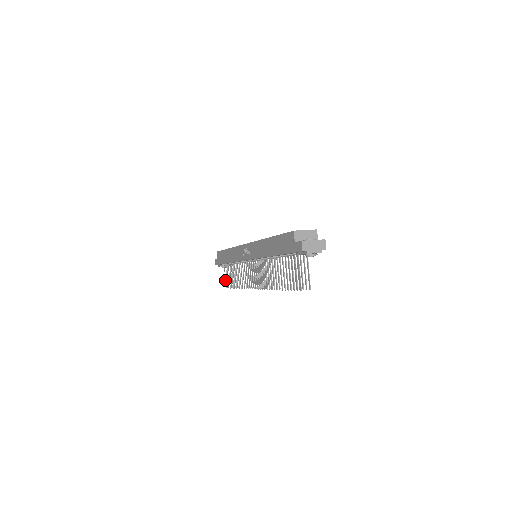
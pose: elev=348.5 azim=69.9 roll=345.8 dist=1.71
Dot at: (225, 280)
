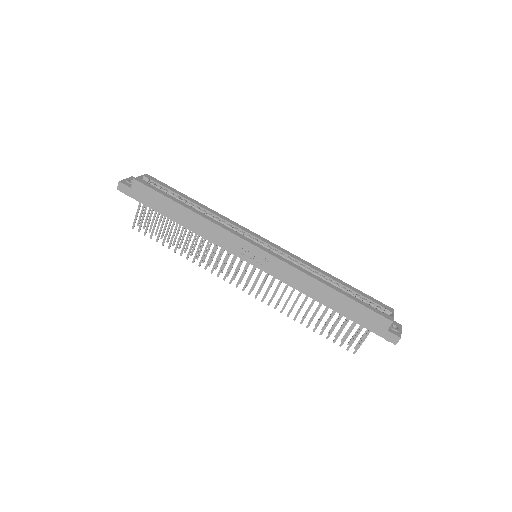
Dot at: (136, 219)
